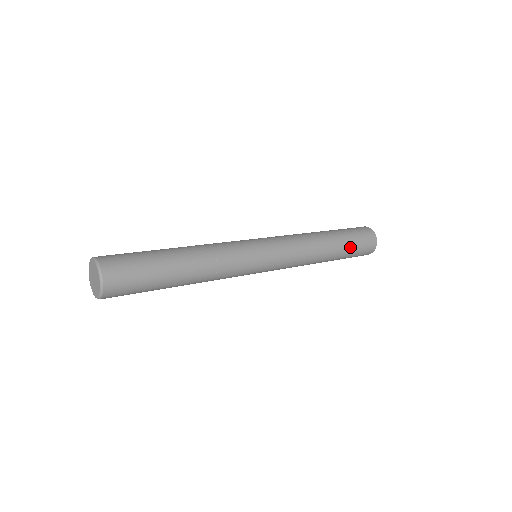
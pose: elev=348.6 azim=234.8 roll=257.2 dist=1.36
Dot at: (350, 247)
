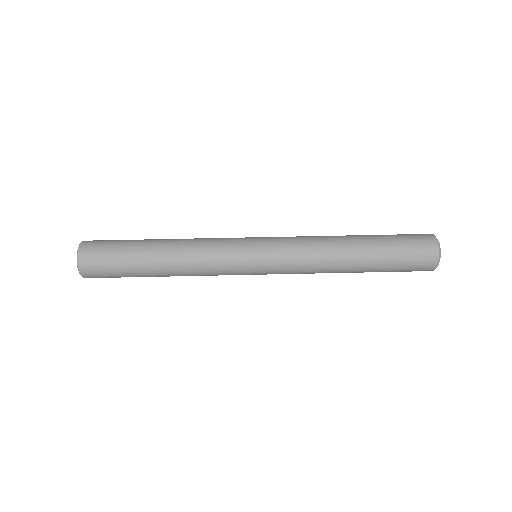
Dot at: (385, 270)
